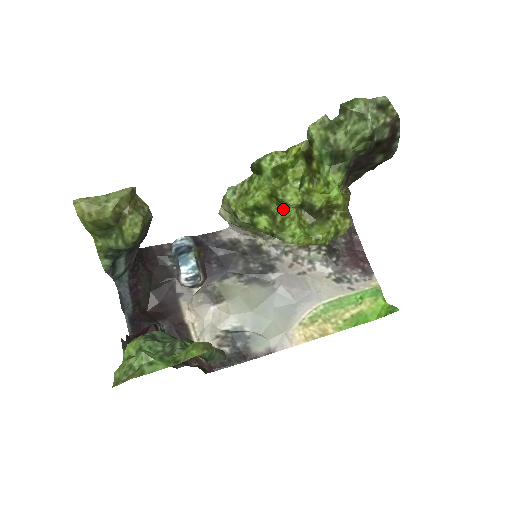
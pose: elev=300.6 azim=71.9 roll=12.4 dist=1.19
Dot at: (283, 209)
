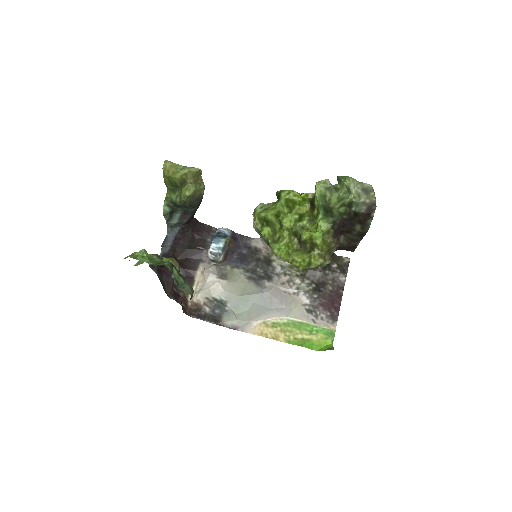
Dot at: (282, 229)
